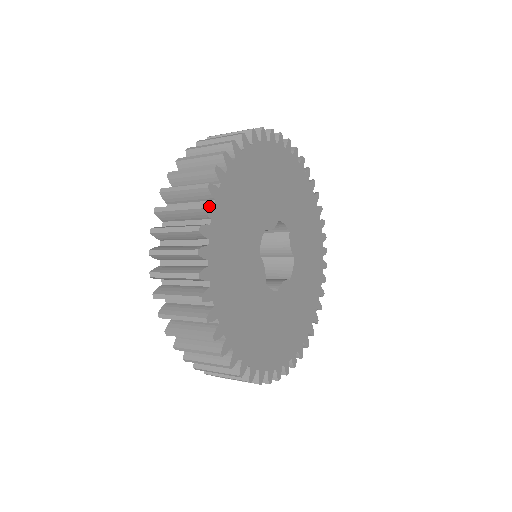
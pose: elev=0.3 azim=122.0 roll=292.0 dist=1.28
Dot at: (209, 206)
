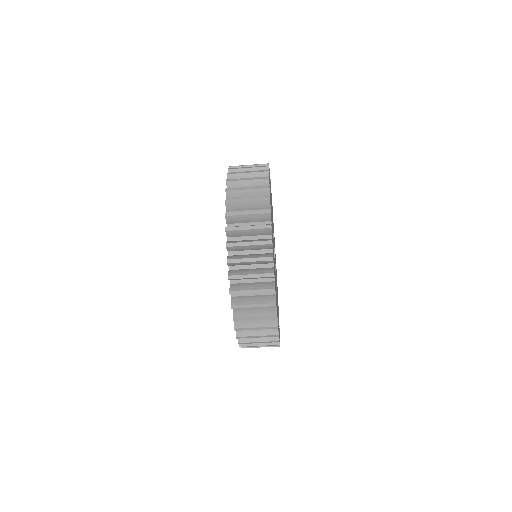
Dot at: occluded
